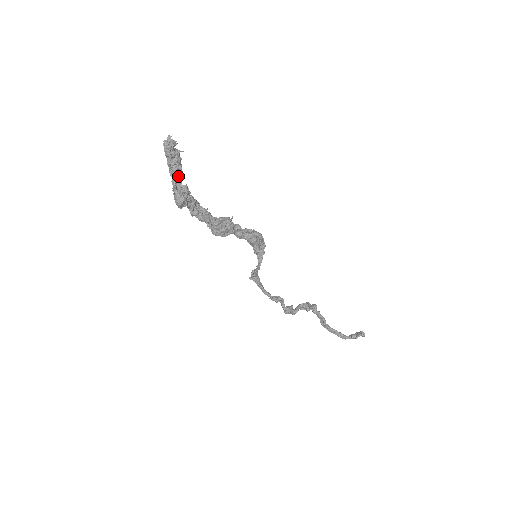
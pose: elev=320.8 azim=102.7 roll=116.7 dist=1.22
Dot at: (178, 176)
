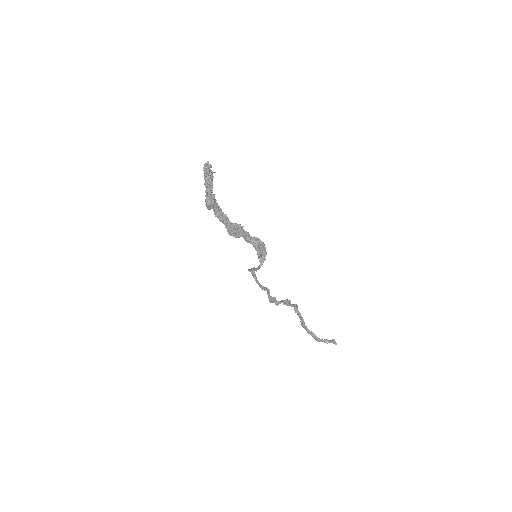
Dot at: (210, 188)
